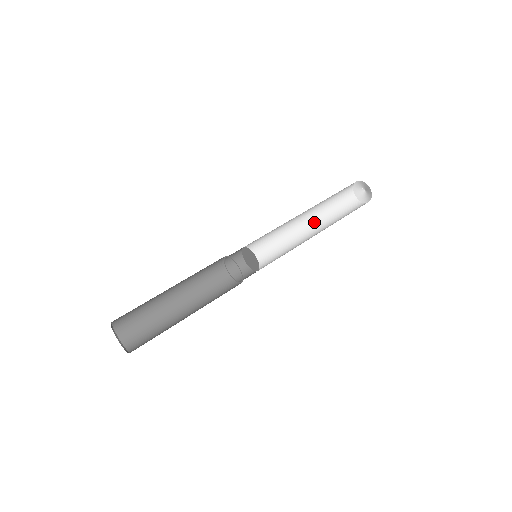
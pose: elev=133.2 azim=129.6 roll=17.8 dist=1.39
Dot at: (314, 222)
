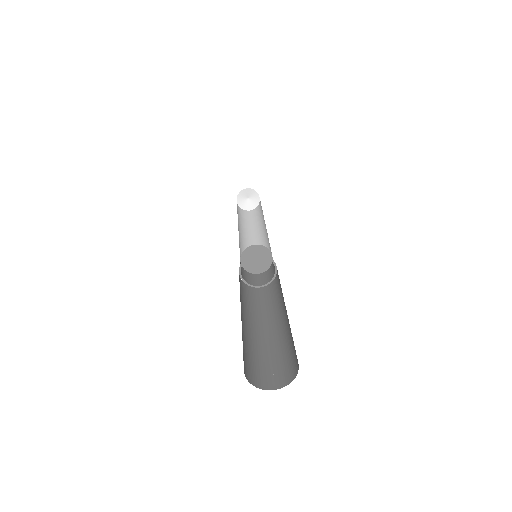
Dot at: occluded
